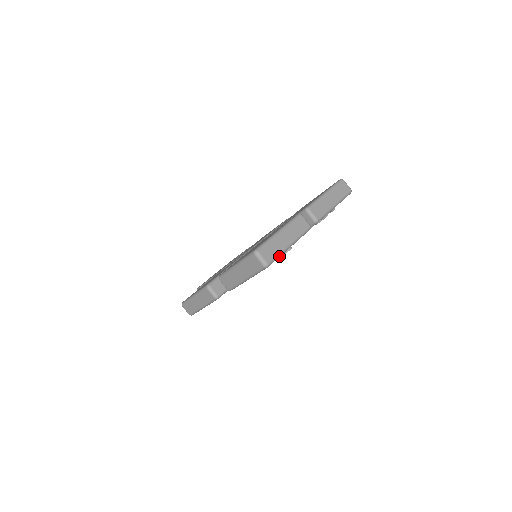
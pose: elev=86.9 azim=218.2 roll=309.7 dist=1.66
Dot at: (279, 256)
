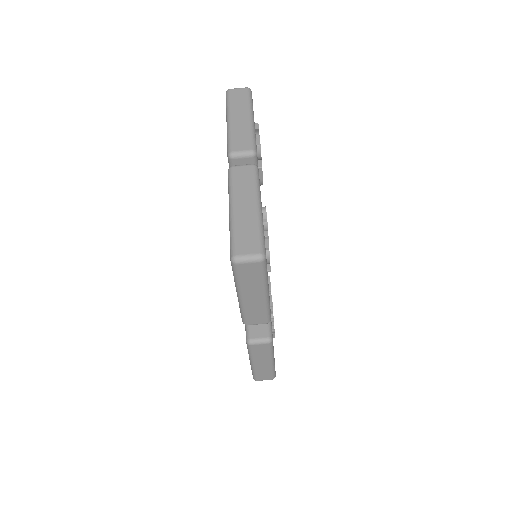
Dot at: (262, 231)
